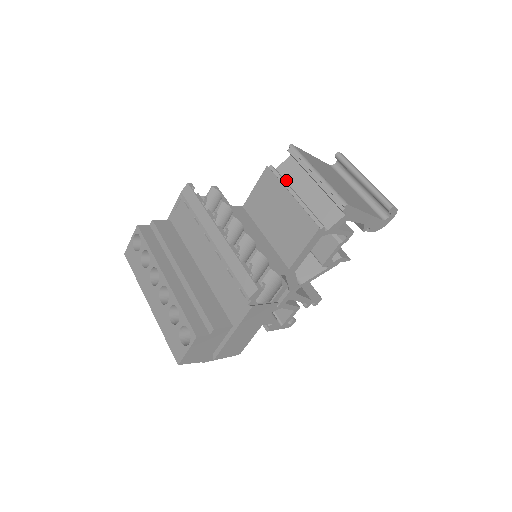
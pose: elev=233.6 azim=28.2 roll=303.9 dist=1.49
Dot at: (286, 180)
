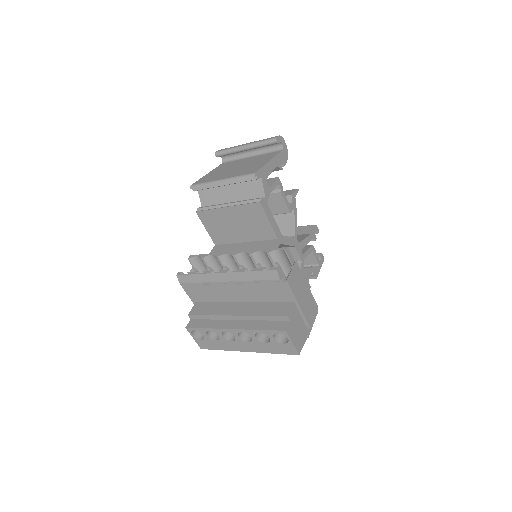
Dot at: (214, 204)
